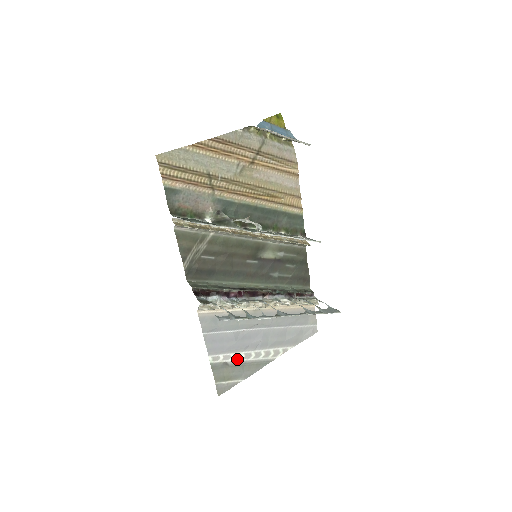
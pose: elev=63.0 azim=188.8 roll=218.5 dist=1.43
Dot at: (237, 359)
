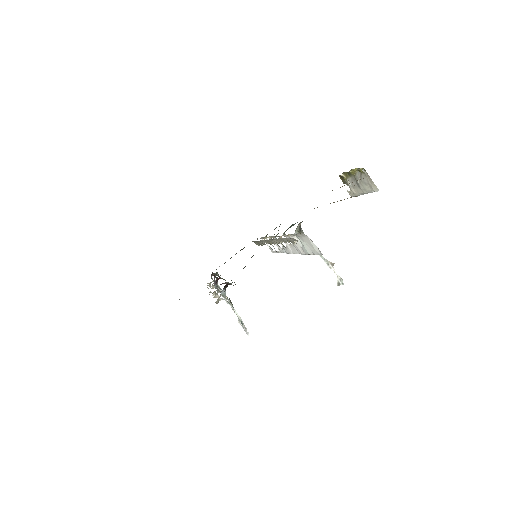
Dot at: occluded
